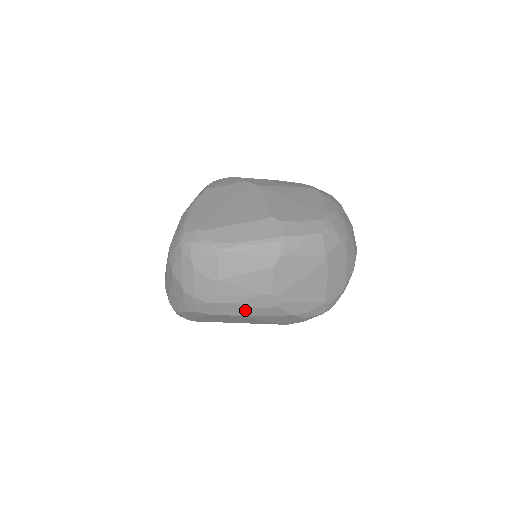
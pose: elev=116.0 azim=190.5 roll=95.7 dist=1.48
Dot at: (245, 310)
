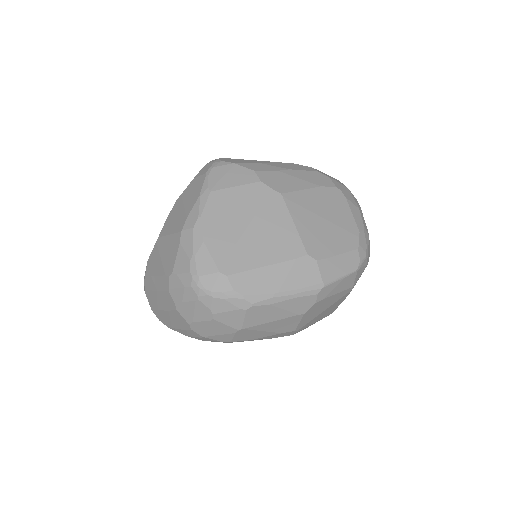
Dot at: occluded
